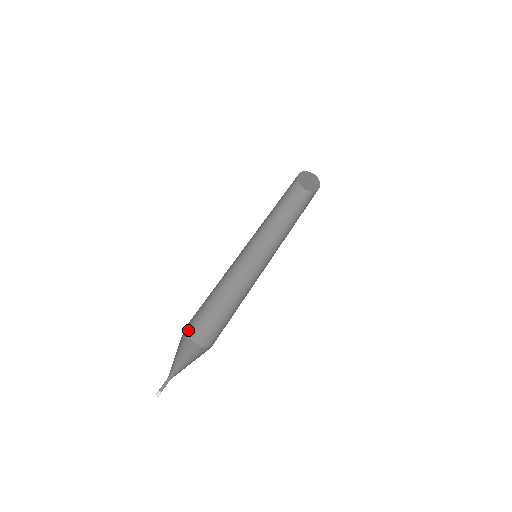
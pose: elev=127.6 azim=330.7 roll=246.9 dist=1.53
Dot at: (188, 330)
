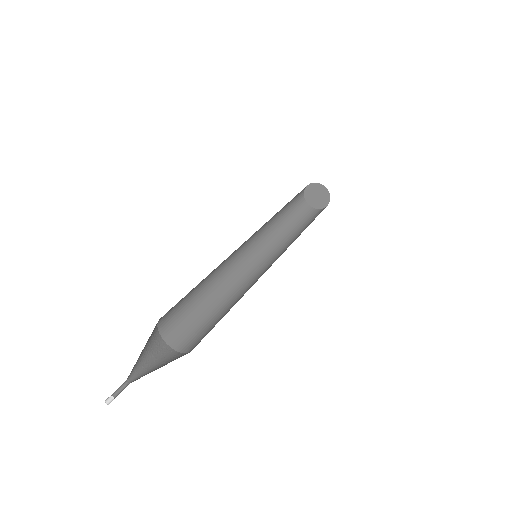
Dot at: (167, 336)
